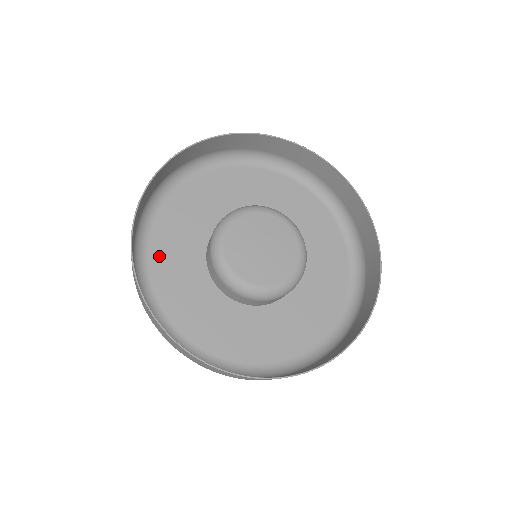
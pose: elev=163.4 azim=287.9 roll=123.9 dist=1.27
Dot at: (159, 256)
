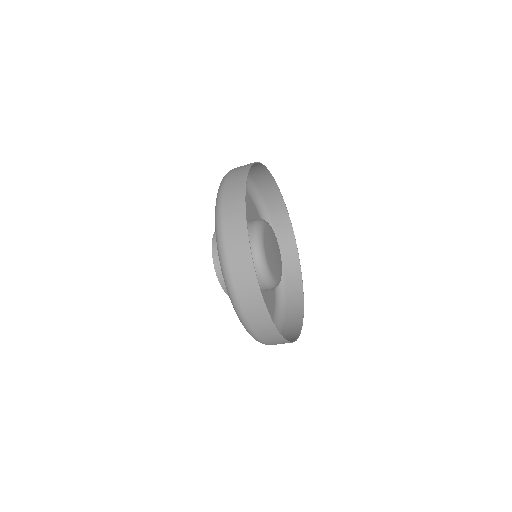
Dot at: occluded
